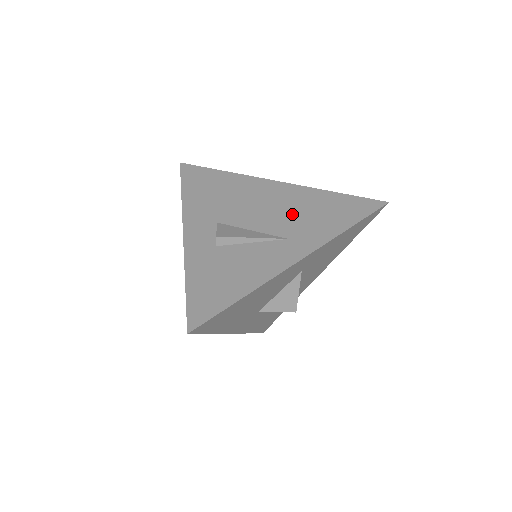
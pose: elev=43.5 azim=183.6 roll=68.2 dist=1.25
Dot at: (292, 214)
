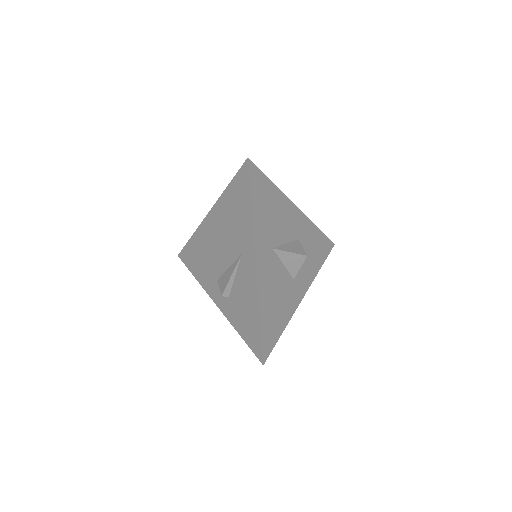
Dot at: (229, 233)
